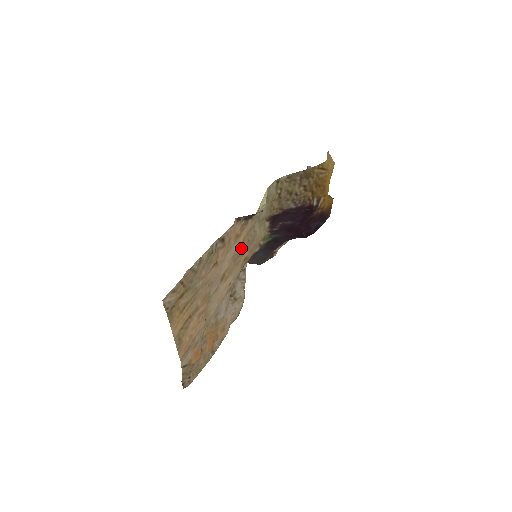
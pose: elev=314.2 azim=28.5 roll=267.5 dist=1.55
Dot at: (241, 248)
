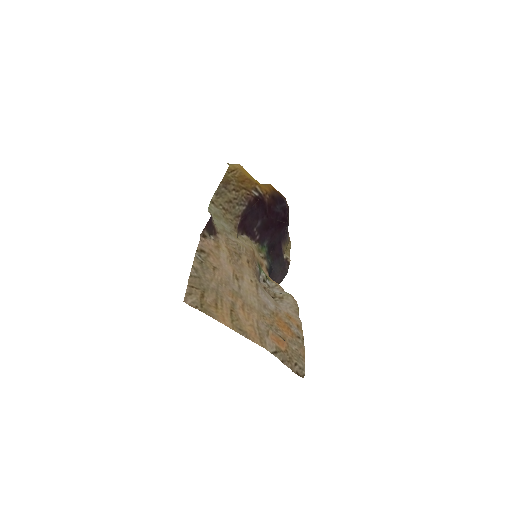
Dot at: (232, 254)
